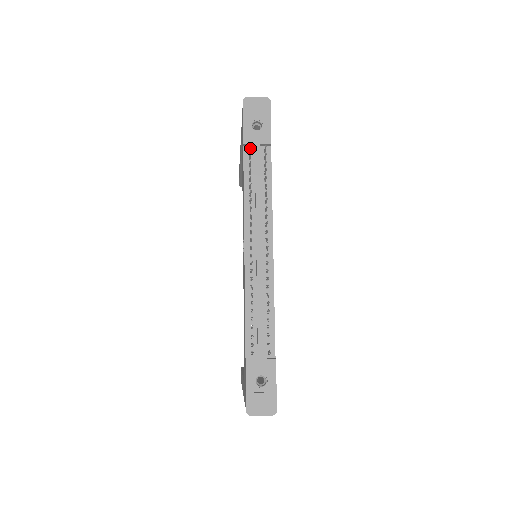
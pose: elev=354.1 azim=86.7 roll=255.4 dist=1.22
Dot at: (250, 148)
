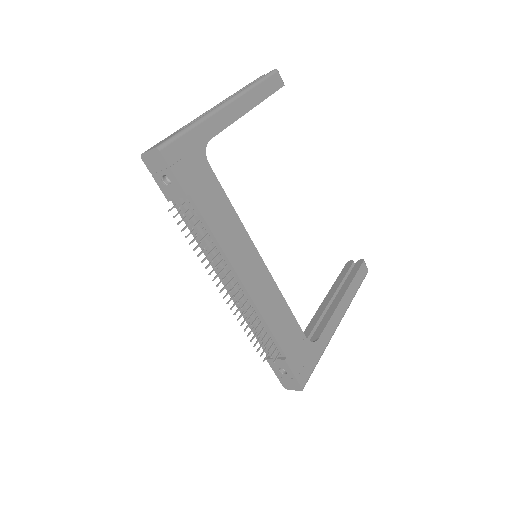
Dot at: occluded
